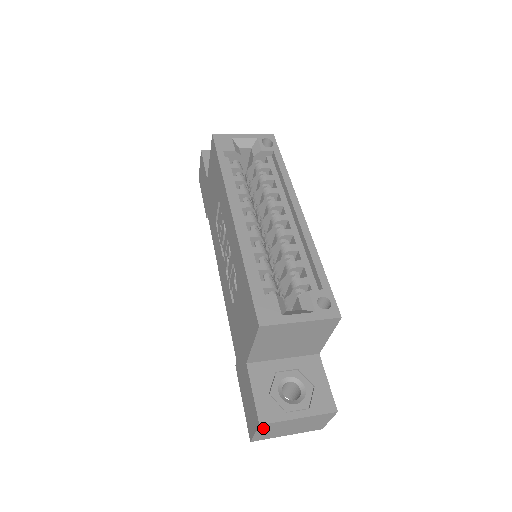
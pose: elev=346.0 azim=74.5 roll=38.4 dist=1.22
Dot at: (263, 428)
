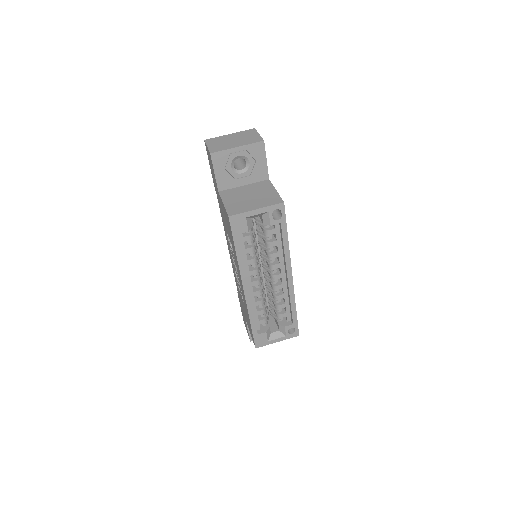
Dot at: occluded
